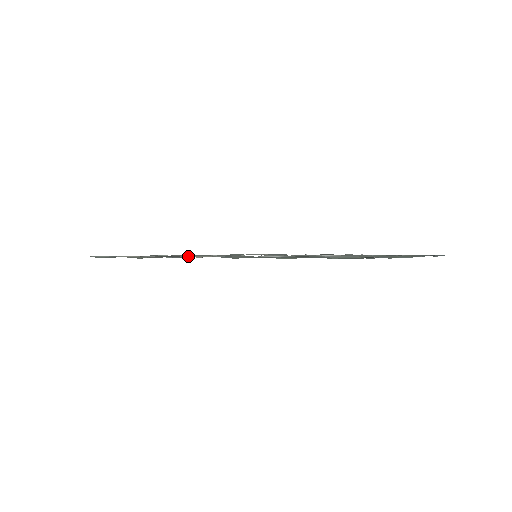
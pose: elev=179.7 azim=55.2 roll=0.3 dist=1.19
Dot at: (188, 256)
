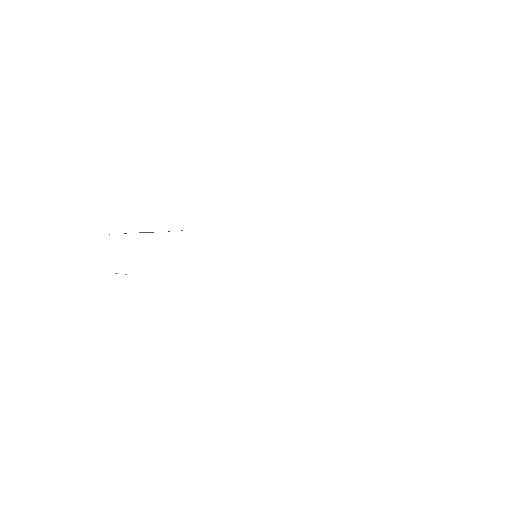
Dot at: occluded
